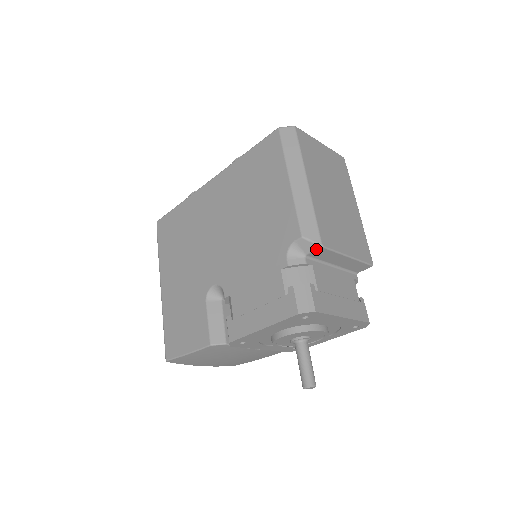
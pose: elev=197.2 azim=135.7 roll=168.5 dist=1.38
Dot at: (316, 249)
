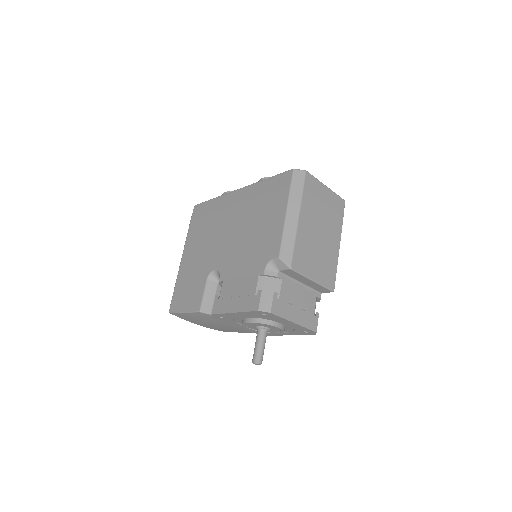
Dot at: (286, 269)
